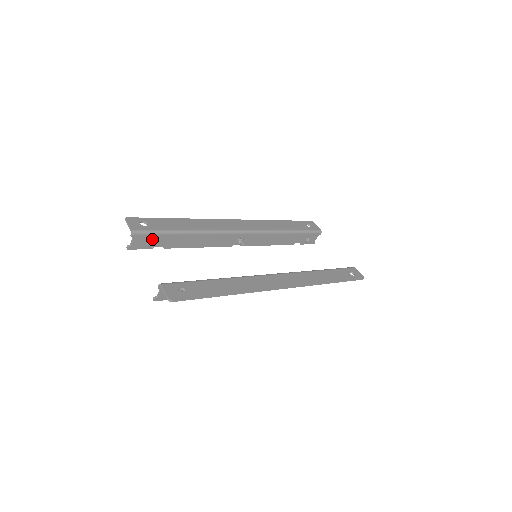
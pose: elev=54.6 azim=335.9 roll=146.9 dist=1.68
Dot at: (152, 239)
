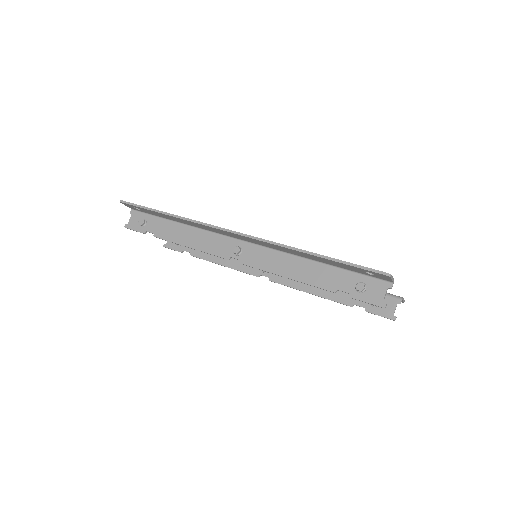
Dot at: occluded
